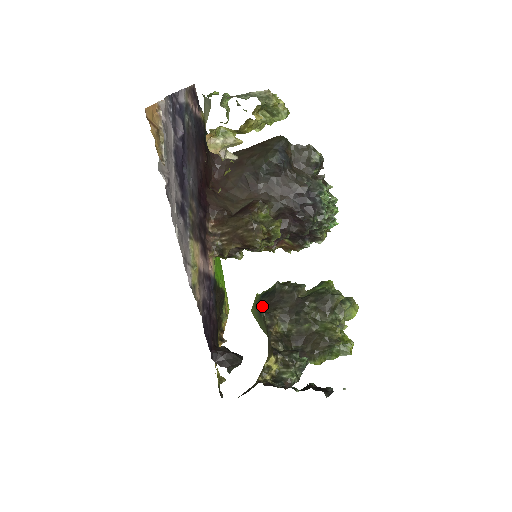
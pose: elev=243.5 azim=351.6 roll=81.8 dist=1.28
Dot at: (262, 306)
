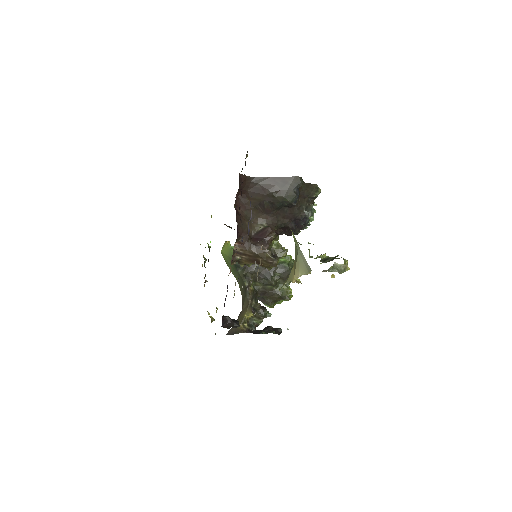
Dot at: (239, 264)
